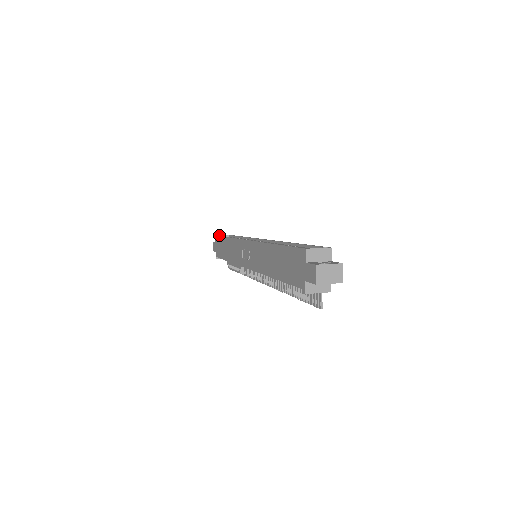
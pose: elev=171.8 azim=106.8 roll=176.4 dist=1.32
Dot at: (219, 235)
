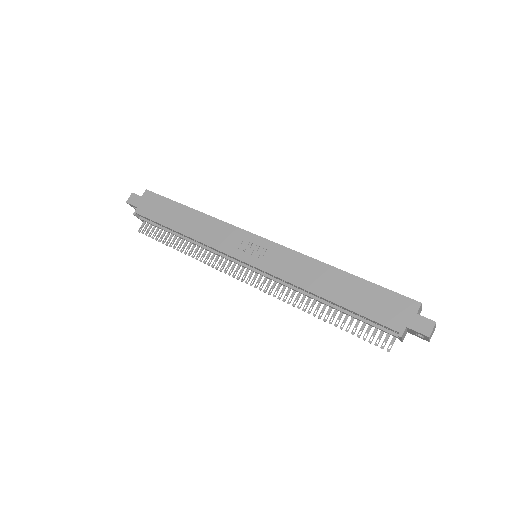
Dot at: (153, 193)
